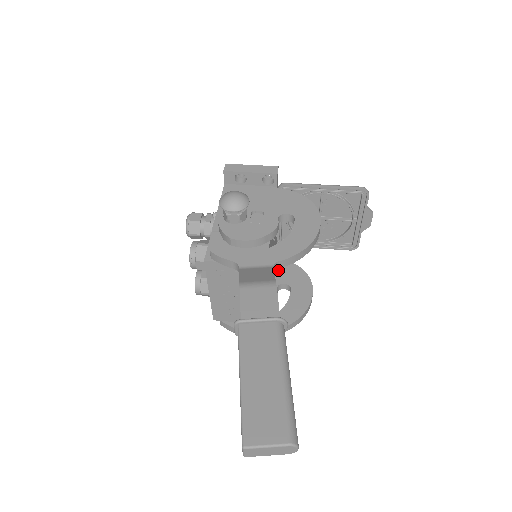
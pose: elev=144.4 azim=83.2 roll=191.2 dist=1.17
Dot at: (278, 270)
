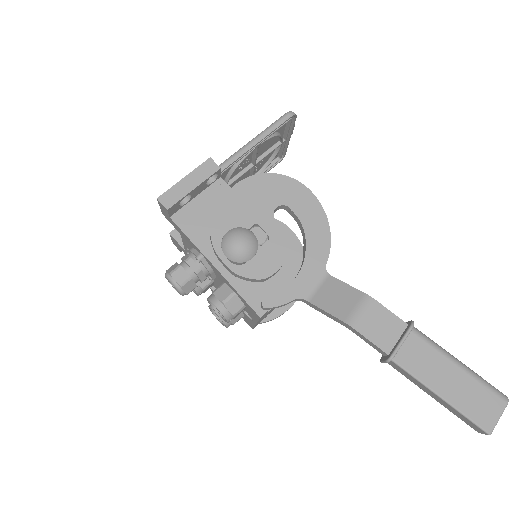
Dot at: occluded
